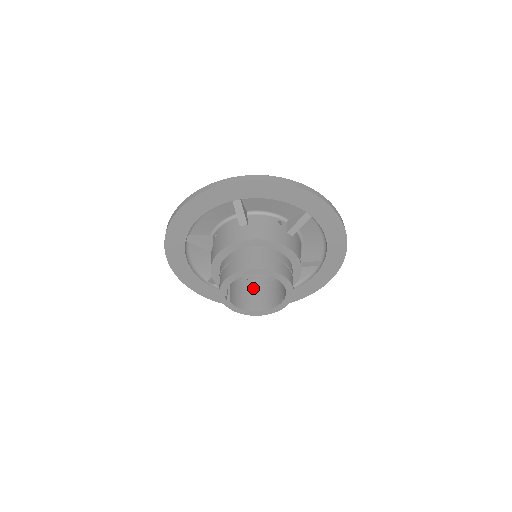
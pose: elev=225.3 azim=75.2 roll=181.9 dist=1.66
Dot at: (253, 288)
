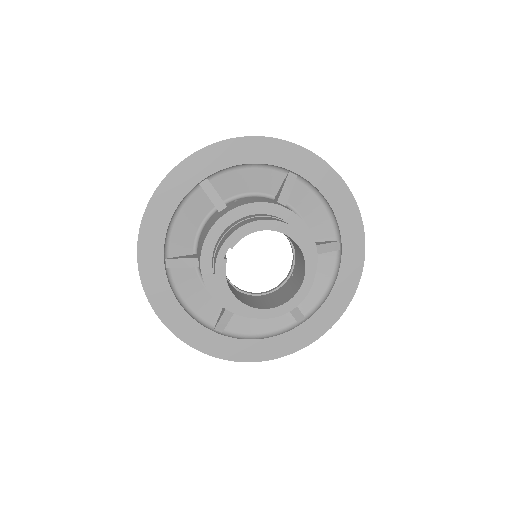
Dot at: occluded
